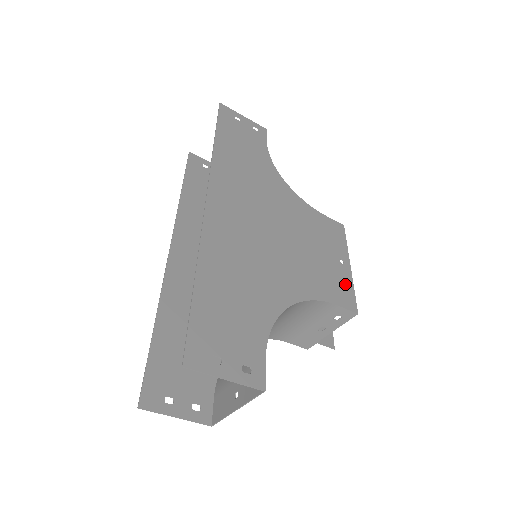
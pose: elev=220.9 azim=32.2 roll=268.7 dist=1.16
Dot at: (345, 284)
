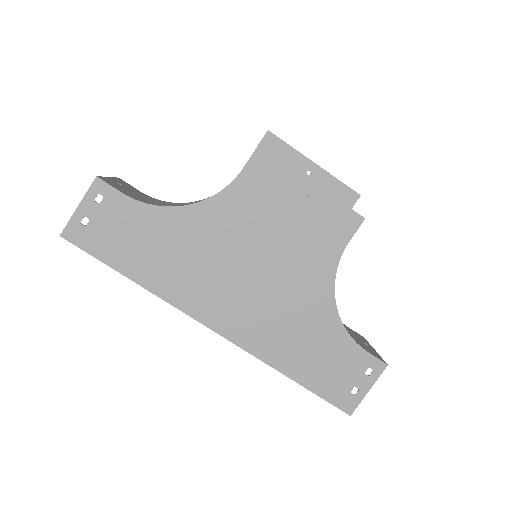
Dot at: (332, 211)
